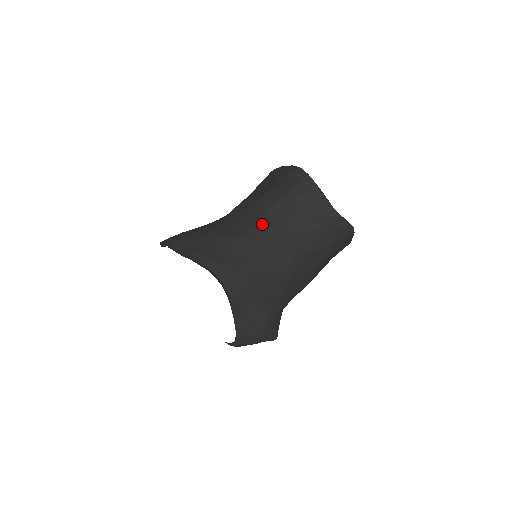
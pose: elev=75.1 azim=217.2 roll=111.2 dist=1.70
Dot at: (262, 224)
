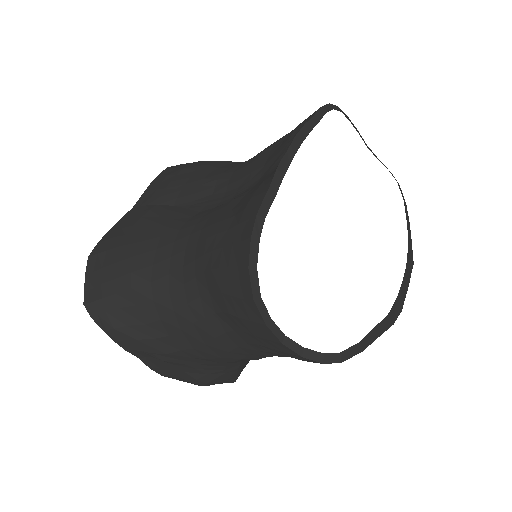
Dot at: (186, 293)
